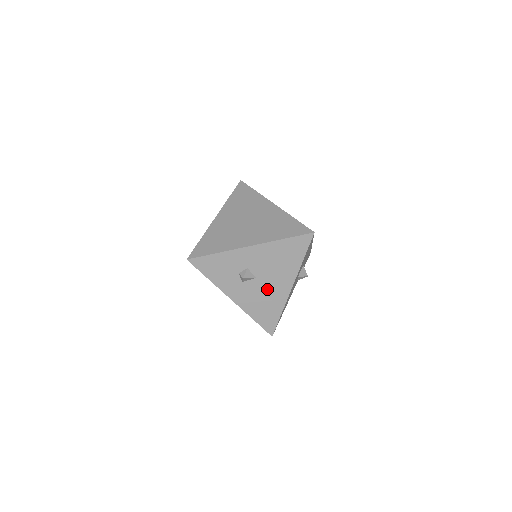
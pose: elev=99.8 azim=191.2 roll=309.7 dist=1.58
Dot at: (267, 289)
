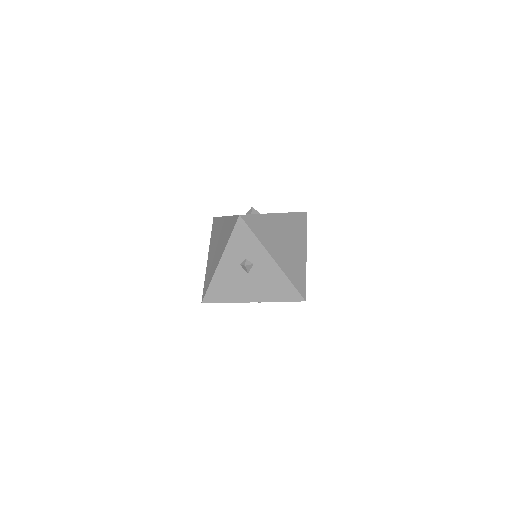
Dot at: (242, 285)
